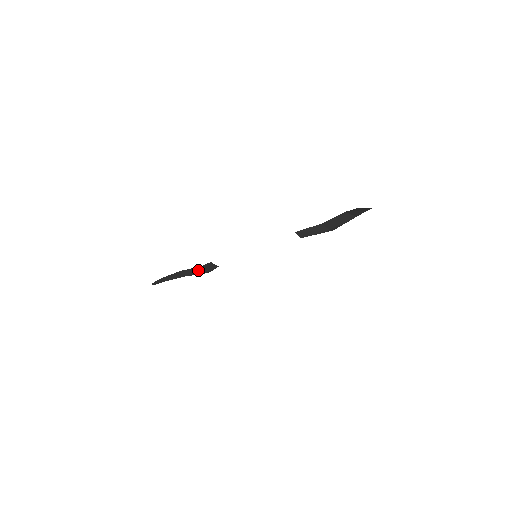
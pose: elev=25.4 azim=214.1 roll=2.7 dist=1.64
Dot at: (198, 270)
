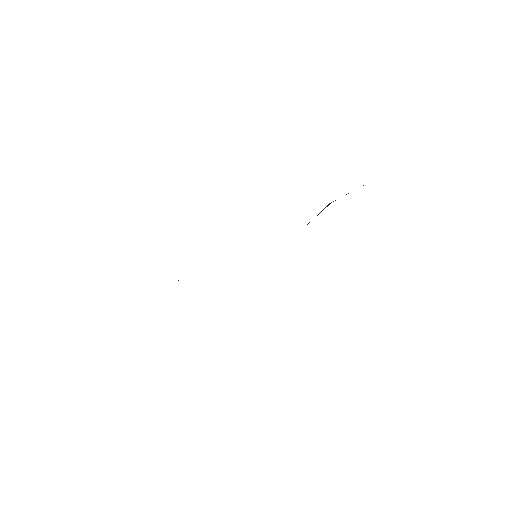
Dot at: occluded
